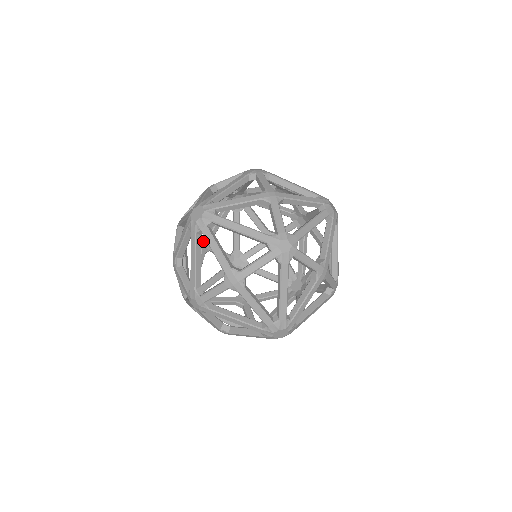
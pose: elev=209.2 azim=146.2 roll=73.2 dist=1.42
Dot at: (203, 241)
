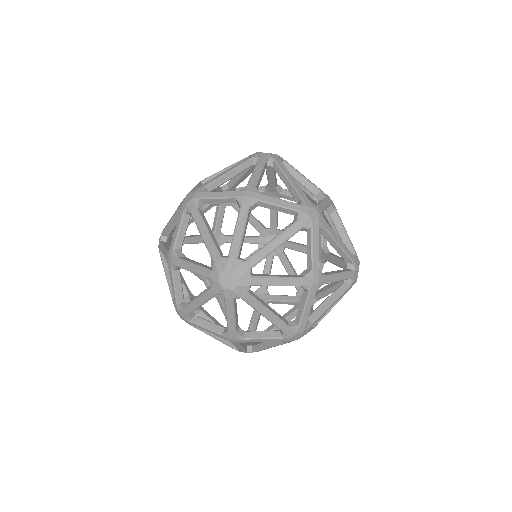
Dot at: (218, 232)
